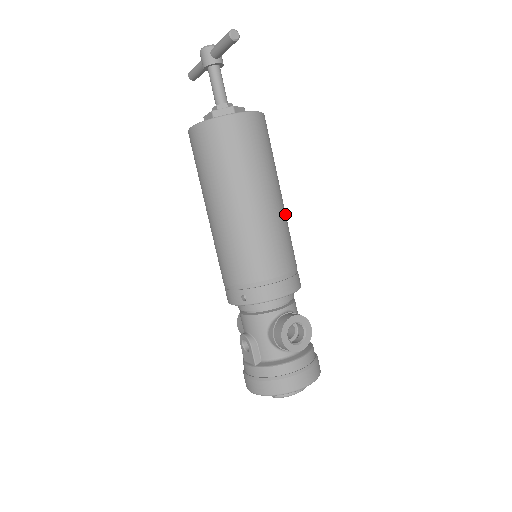
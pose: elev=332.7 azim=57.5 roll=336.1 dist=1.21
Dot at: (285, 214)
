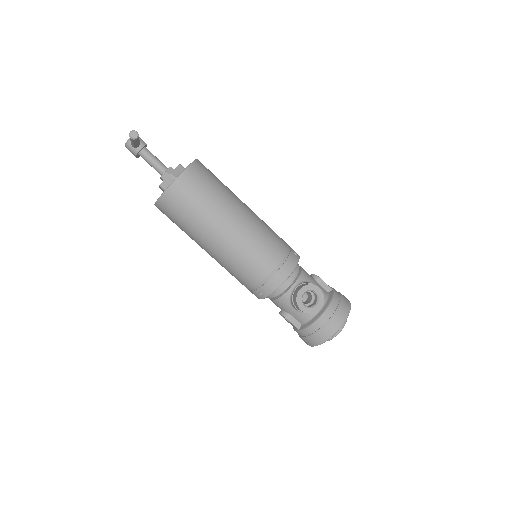
Dot at: (255, 219)
